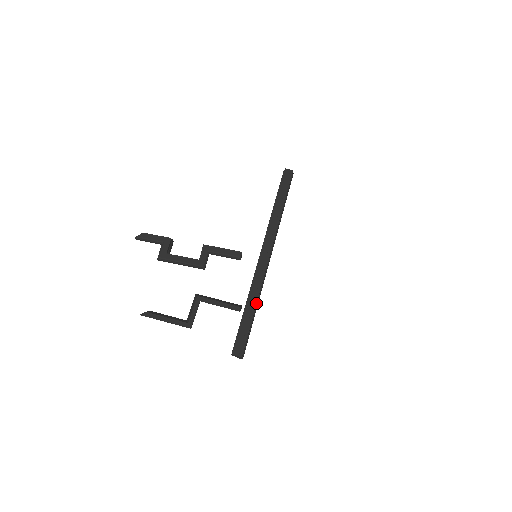
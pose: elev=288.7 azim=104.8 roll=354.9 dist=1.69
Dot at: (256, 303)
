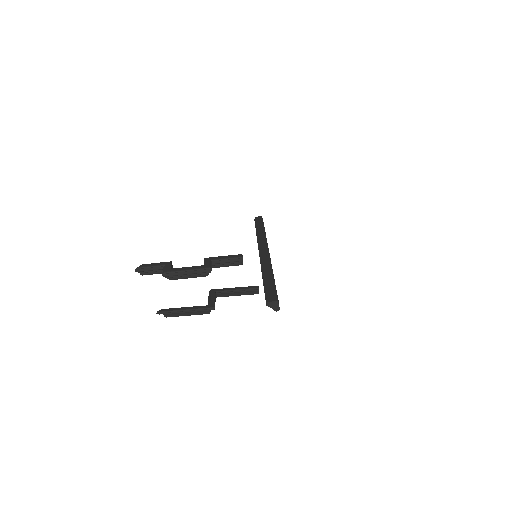
Dot at: (272, 272)
